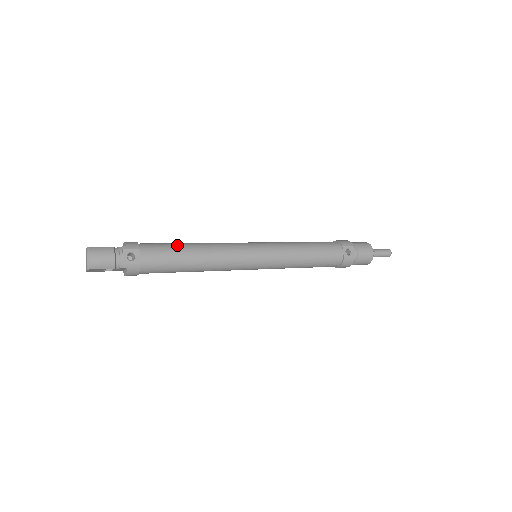
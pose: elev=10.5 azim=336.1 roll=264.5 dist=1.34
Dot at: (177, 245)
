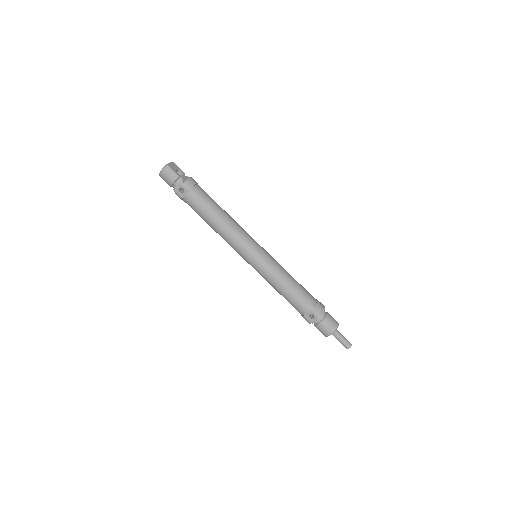
Dot at: (211, 208)
